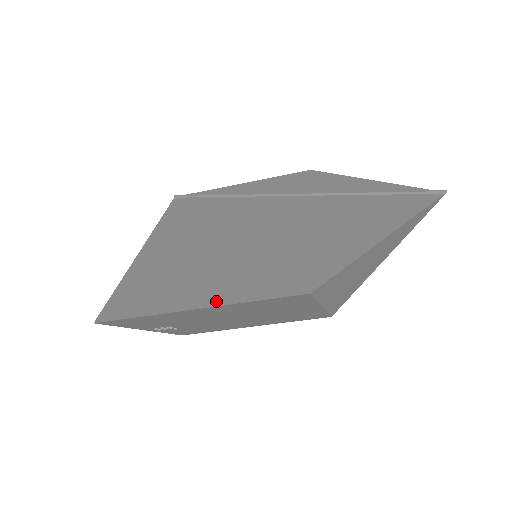
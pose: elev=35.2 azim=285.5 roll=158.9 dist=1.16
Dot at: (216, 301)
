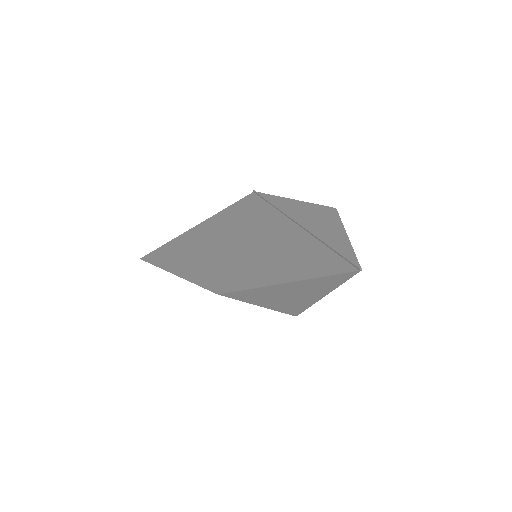
Dot at: (186, 275)
